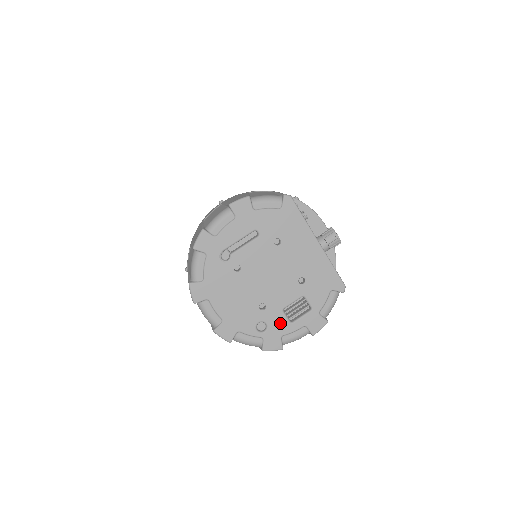
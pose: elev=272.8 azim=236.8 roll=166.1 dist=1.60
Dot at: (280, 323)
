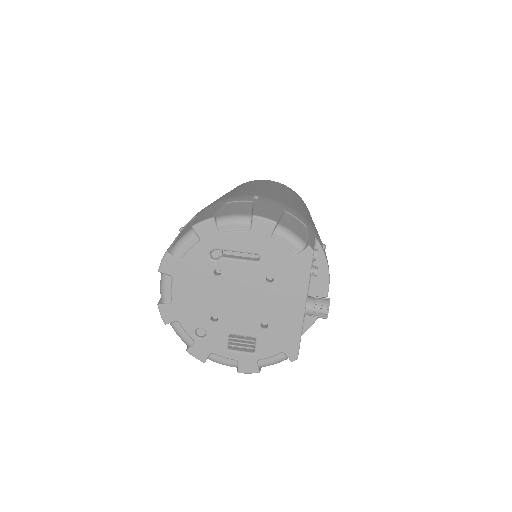
Dot at: (218, 342)
